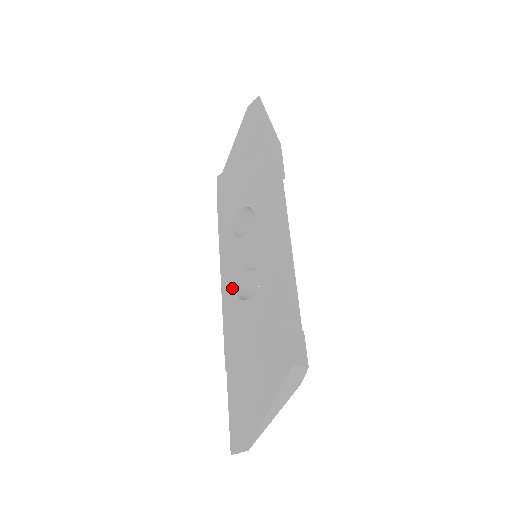
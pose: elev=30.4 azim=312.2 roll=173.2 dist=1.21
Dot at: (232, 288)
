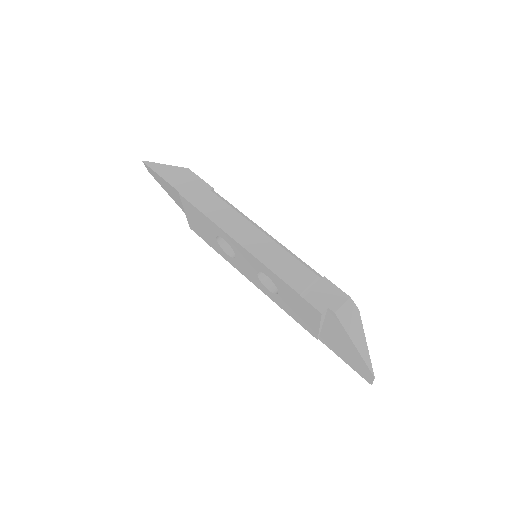
Dot at: (267, 291)
